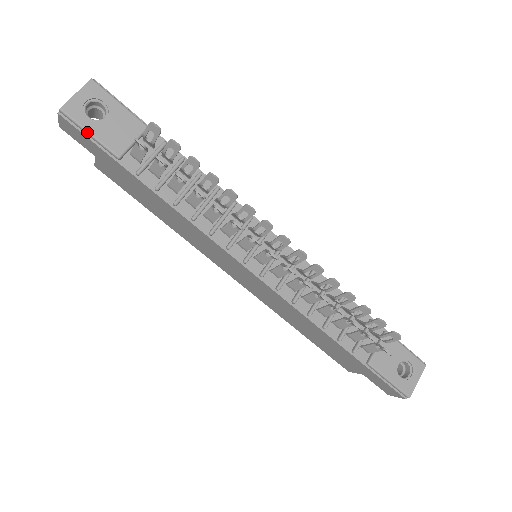
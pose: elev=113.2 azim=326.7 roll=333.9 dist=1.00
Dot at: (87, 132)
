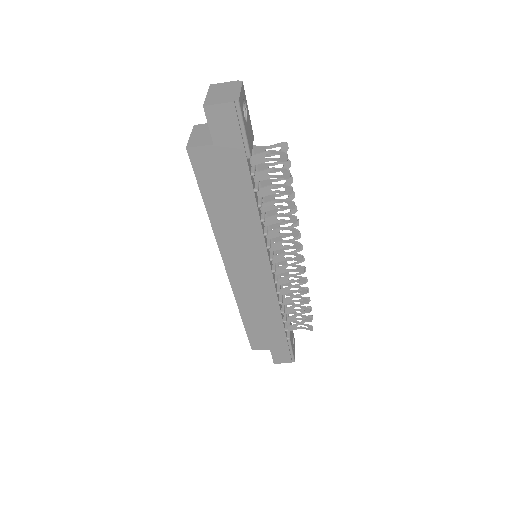
Dot at: (244, 128)
